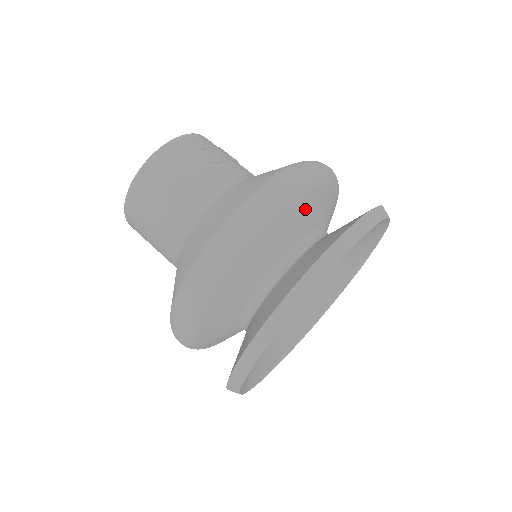
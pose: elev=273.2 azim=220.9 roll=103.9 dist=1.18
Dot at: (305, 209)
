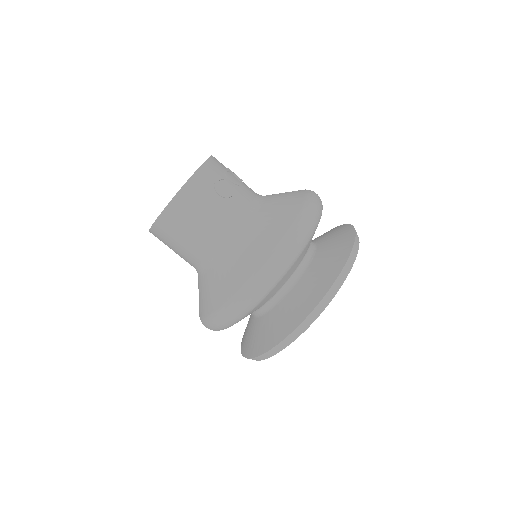
Dot at: (305, 250)
